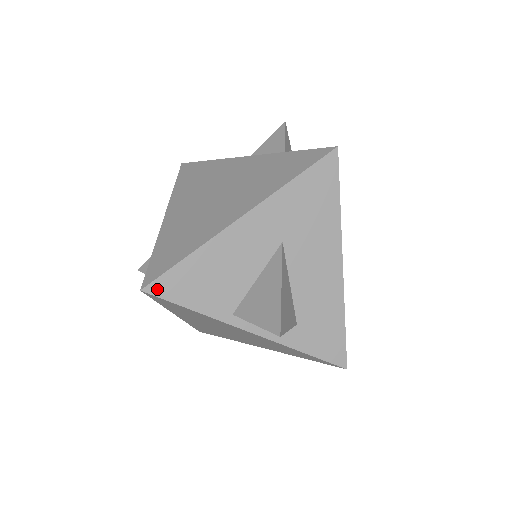
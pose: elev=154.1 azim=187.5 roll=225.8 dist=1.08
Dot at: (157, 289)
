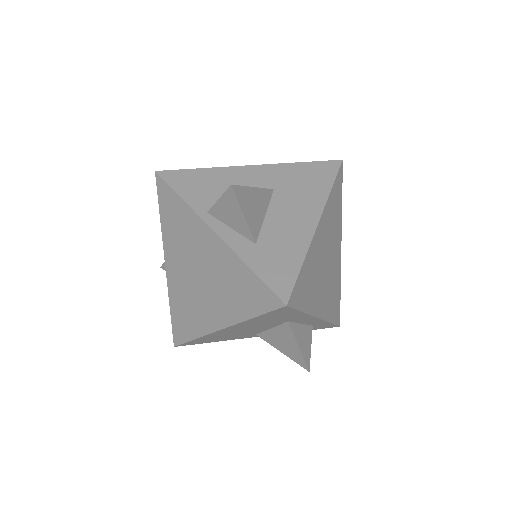
Dot at: (166, 175)
